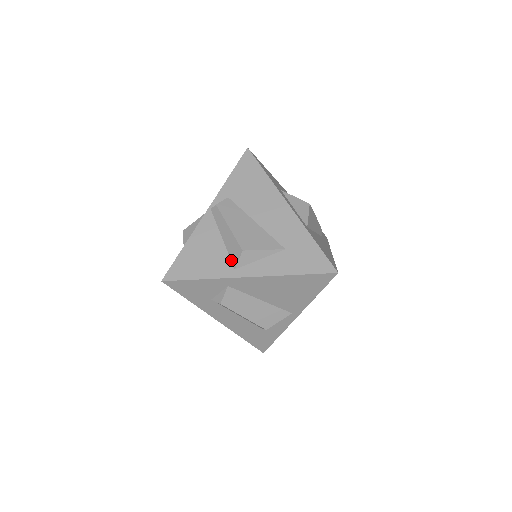
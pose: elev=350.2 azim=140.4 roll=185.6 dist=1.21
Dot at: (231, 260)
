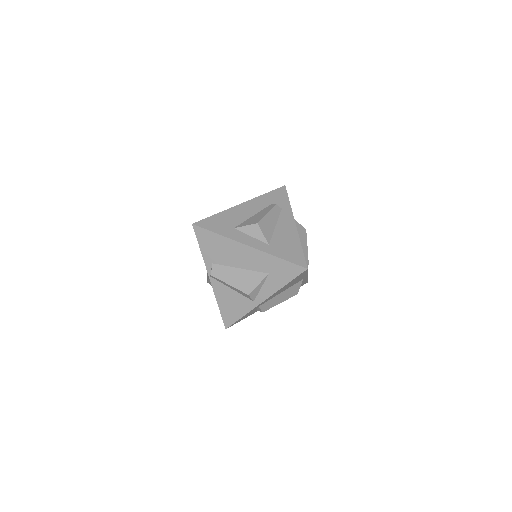
Dot at: (247, 298)
